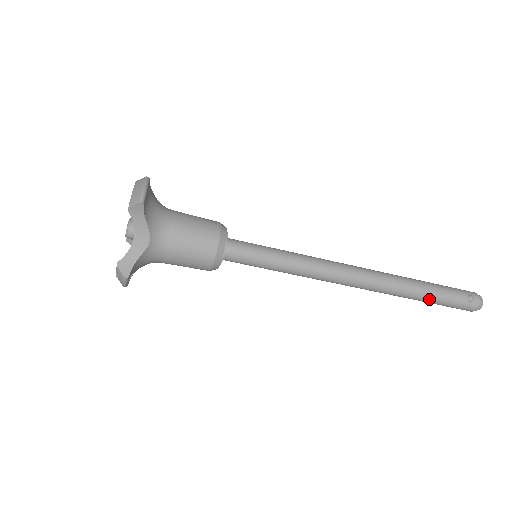
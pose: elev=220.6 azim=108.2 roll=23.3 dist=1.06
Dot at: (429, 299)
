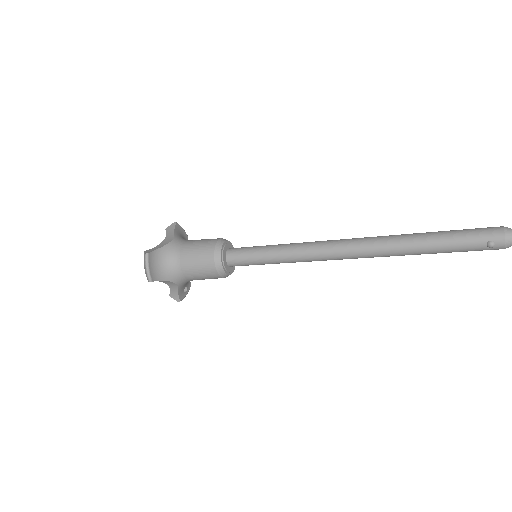
Dot at: (435, 253)
